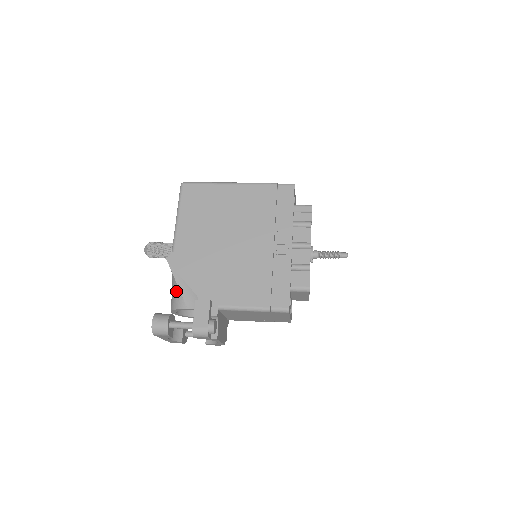
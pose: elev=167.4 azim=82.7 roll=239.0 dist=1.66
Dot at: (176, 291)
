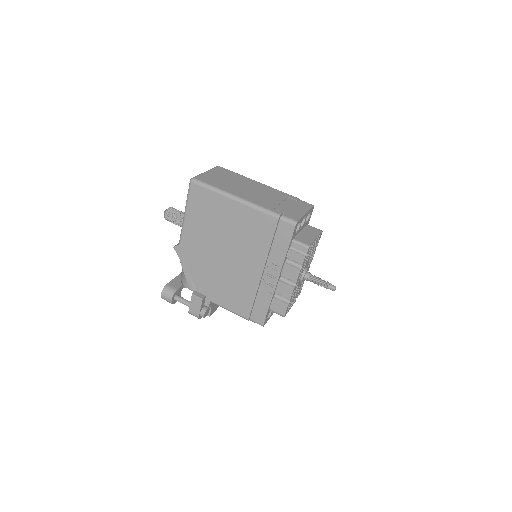
Dot at: (182, 271)
